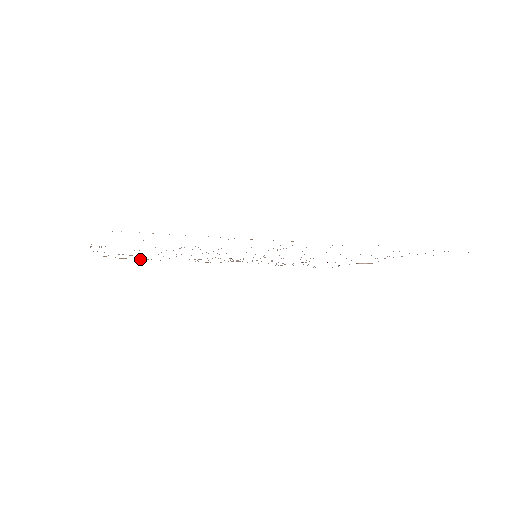
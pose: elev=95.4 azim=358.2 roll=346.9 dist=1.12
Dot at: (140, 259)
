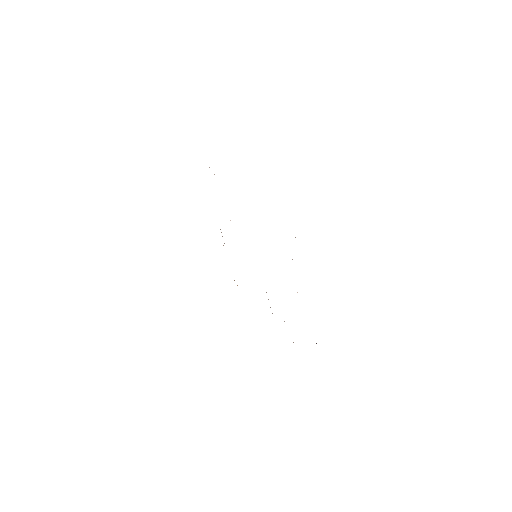
Dot at: occluded
